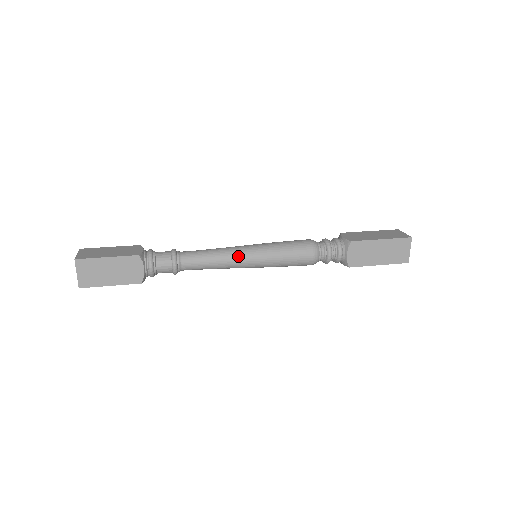
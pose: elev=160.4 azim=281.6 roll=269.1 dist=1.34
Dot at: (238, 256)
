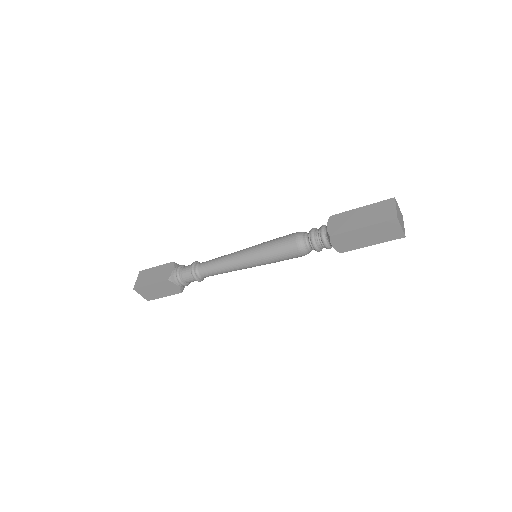
Dot at: (237, 252)
